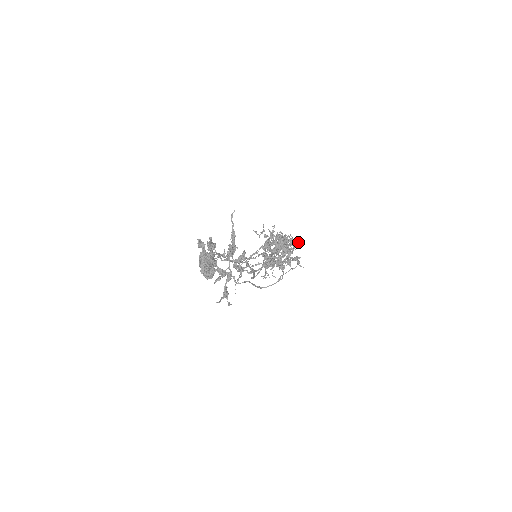
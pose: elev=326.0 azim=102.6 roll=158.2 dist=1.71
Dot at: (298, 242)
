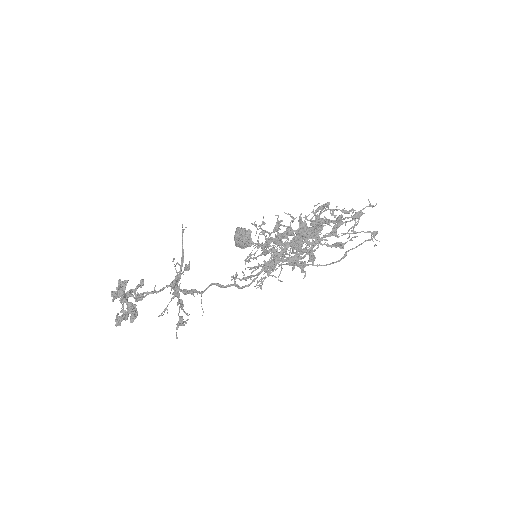
Dot at: (347, 218)
